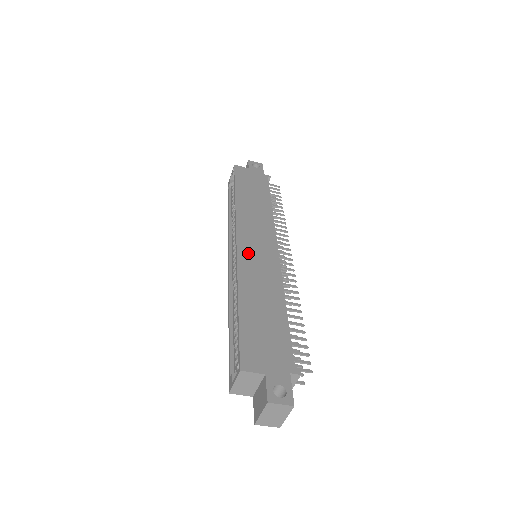
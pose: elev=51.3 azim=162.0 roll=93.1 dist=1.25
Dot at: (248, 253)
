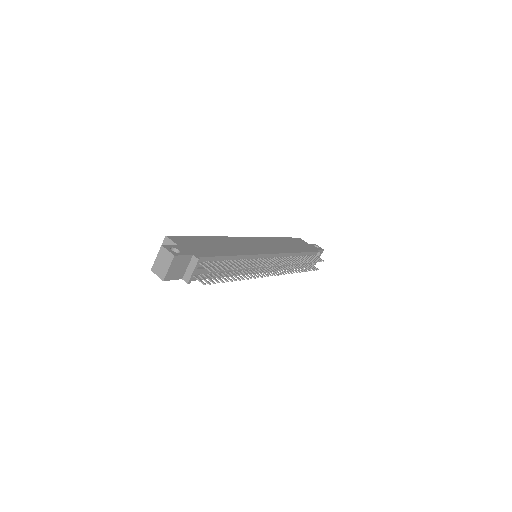
Dot at: (246, 241)
